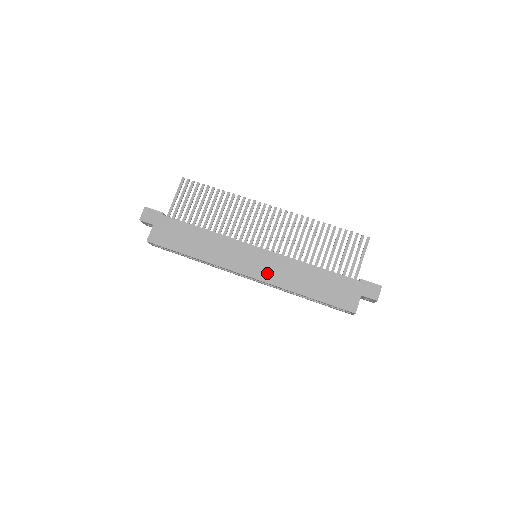
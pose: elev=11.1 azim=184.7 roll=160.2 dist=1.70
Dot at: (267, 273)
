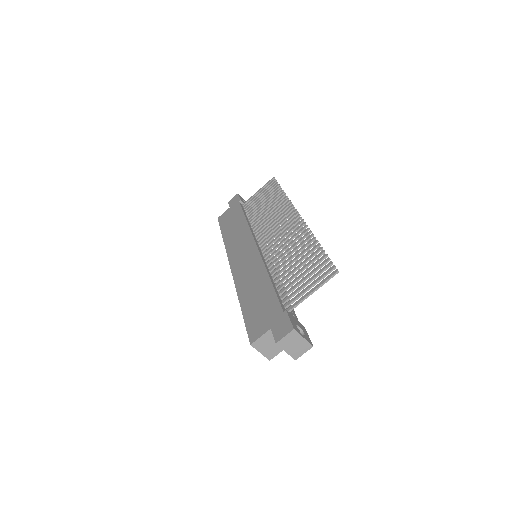
Dot at: (240, 269)
